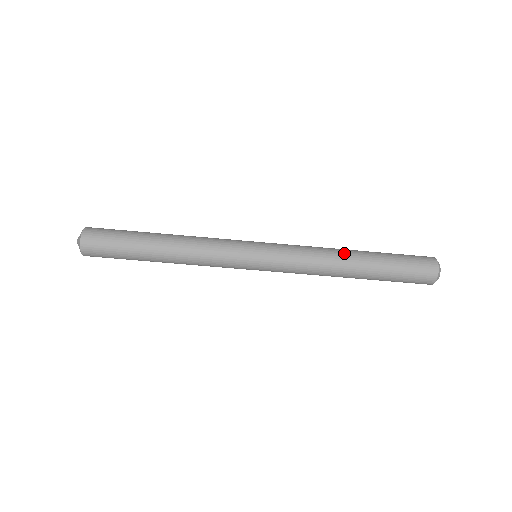
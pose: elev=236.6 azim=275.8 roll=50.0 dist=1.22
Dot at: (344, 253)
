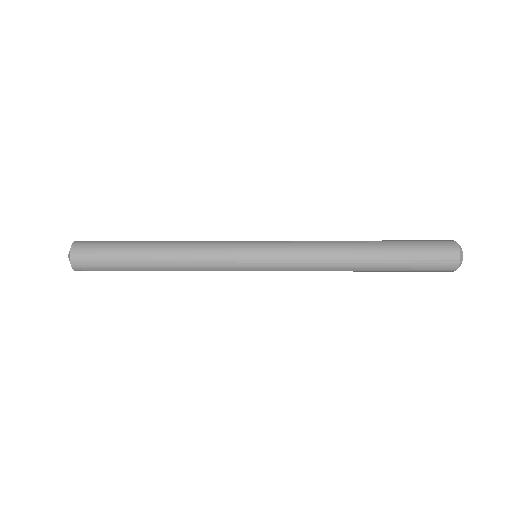
Dot at: (352, 257)
